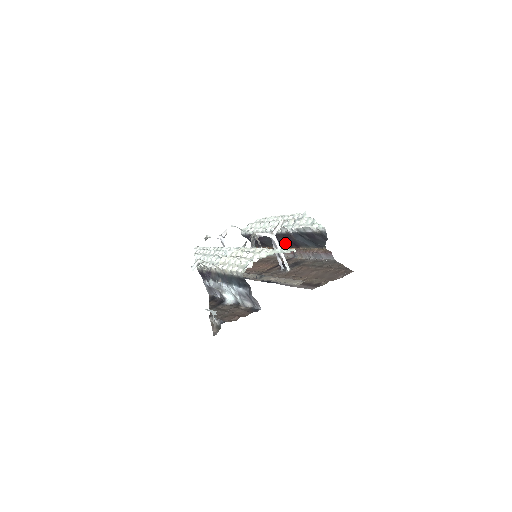
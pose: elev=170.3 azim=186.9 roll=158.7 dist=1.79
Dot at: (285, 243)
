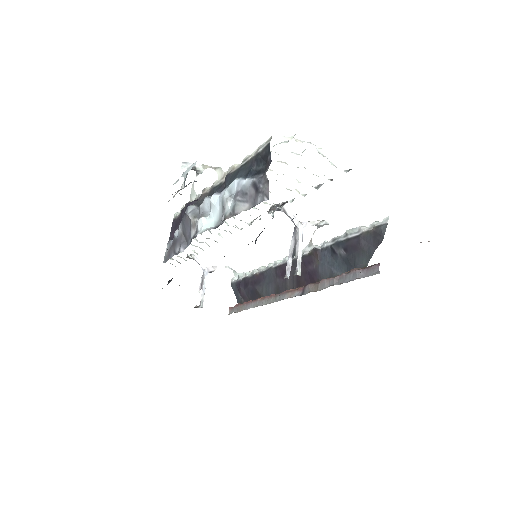
Dot at: (294, 282)
